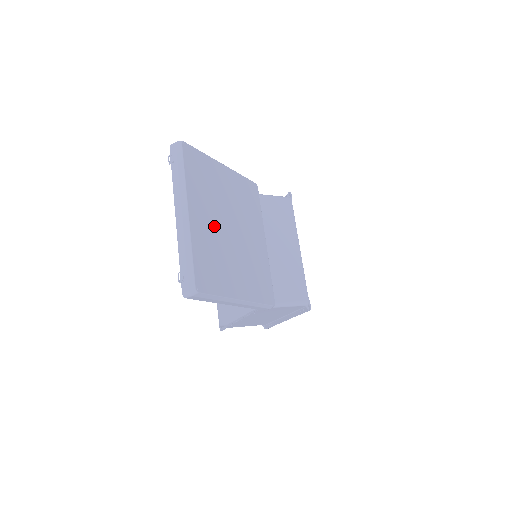
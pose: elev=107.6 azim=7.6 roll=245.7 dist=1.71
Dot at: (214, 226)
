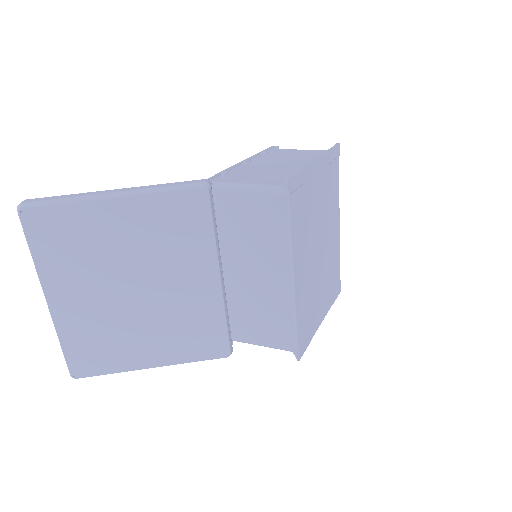
Dot at: (97, 300)
